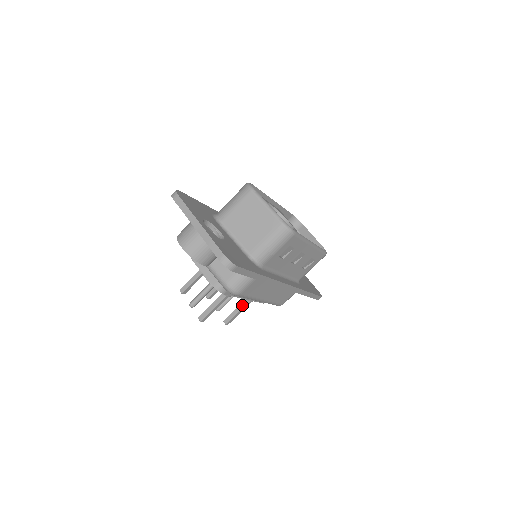
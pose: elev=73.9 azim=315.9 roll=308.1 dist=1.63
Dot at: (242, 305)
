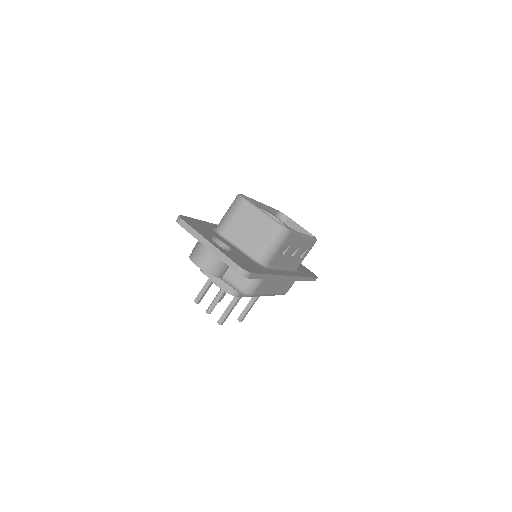
Dot at: (251, 302)
